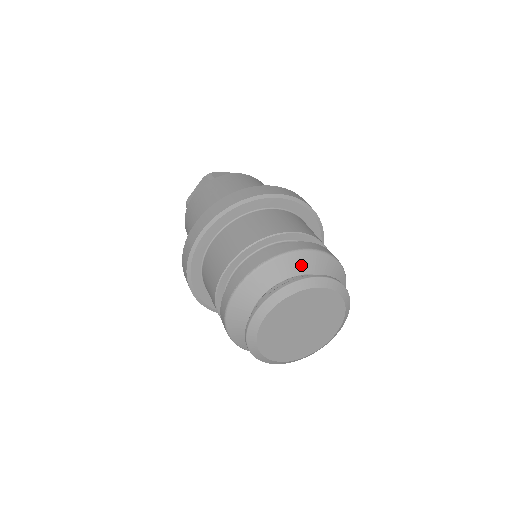
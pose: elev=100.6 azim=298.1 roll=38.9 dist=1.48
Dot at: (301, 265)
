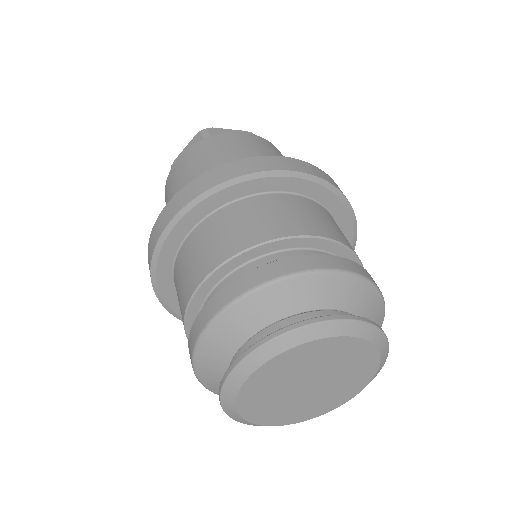
Dot at: (318, 294)
